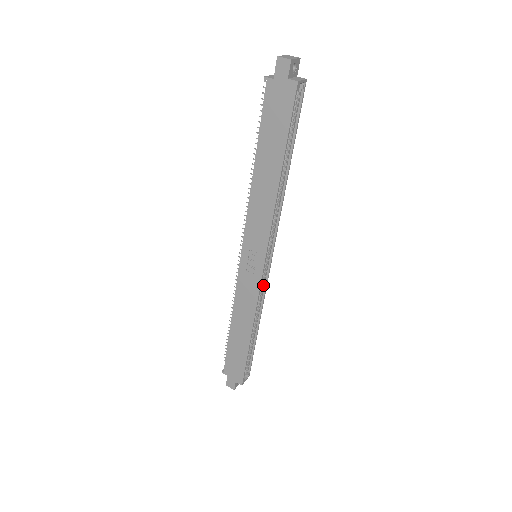
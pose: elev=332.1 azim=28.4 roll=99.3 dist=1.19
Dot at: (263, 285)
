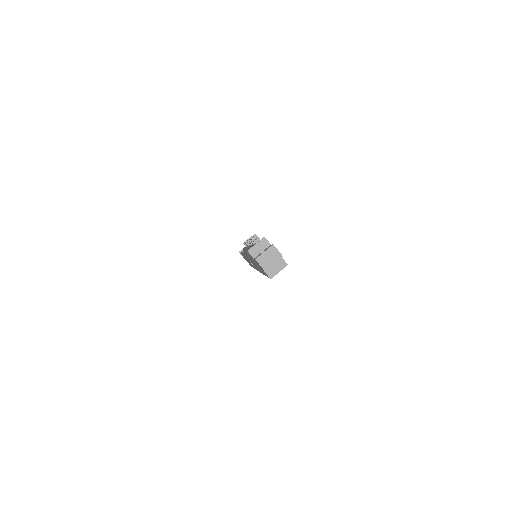
Dot at: occluded
